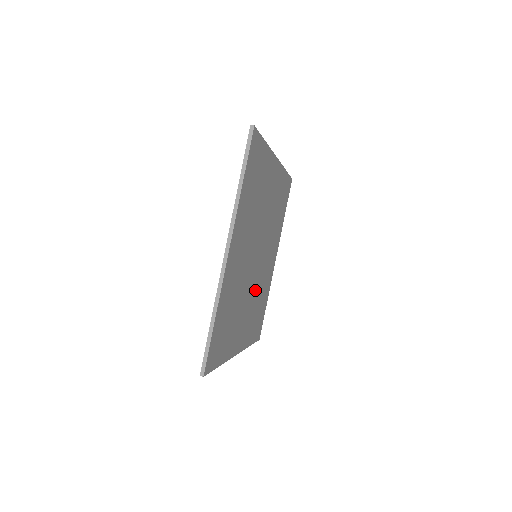
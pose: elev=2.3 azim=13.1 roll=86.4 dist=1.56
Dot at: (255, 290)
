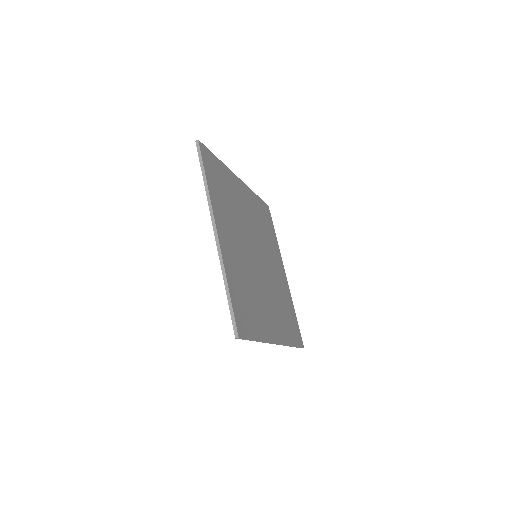
Dot at: (271, 289)
